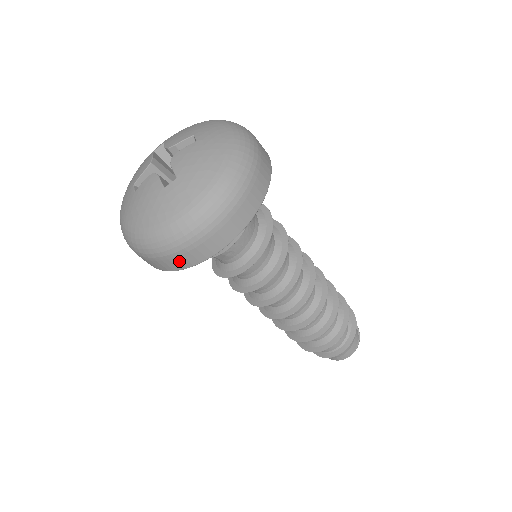
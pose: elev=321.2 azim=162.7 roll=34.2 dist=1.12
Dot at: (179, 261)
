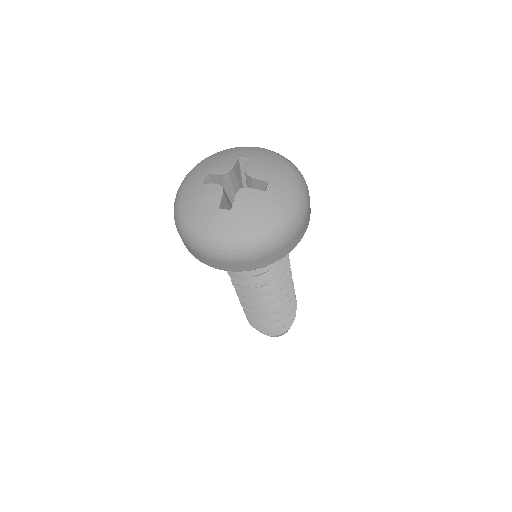
Dot at: (293, 242)
